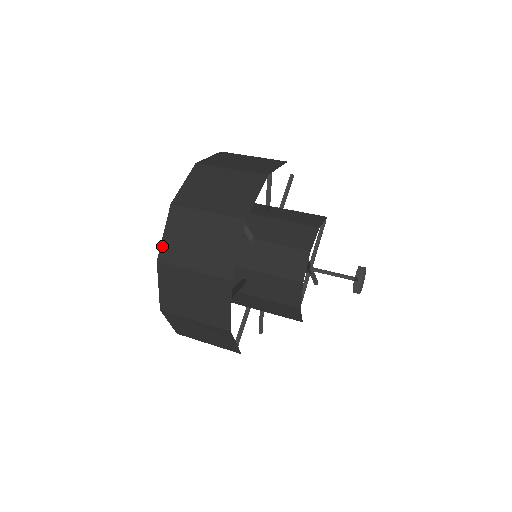
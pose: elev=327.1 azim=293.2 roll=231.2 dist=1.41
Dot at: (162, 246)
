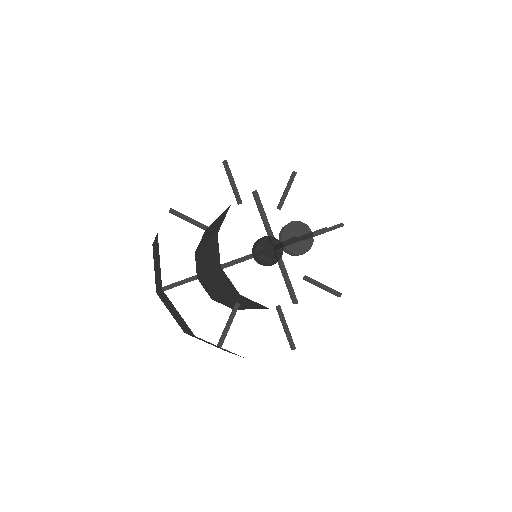
Dot at: occluded
